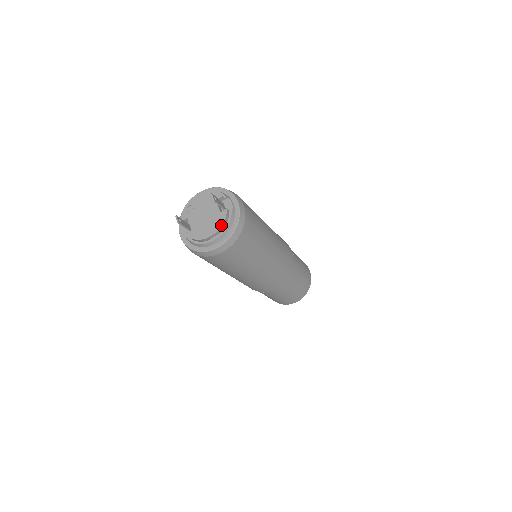
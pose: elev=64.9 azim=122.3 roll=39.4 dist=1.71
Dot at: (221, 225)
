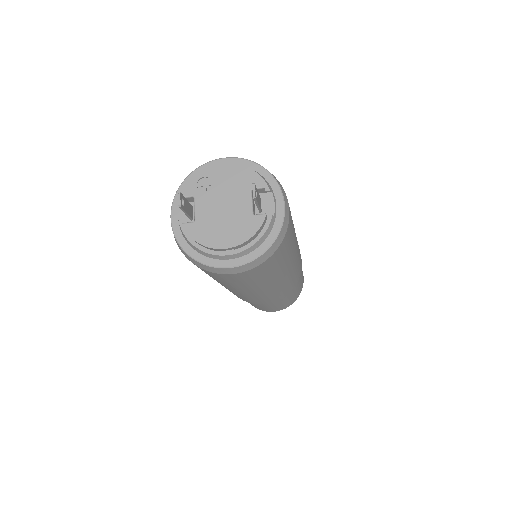
Dot at: (248, 238)
